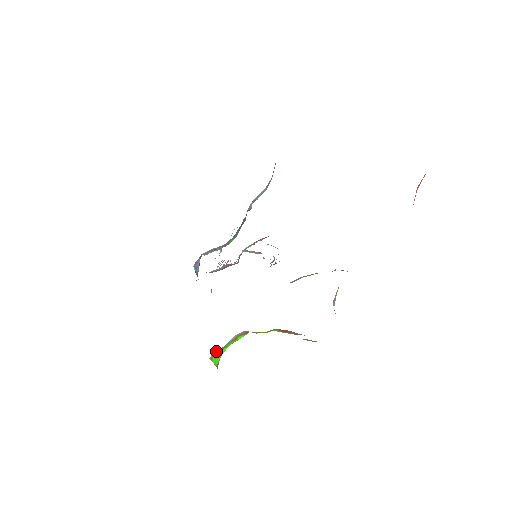
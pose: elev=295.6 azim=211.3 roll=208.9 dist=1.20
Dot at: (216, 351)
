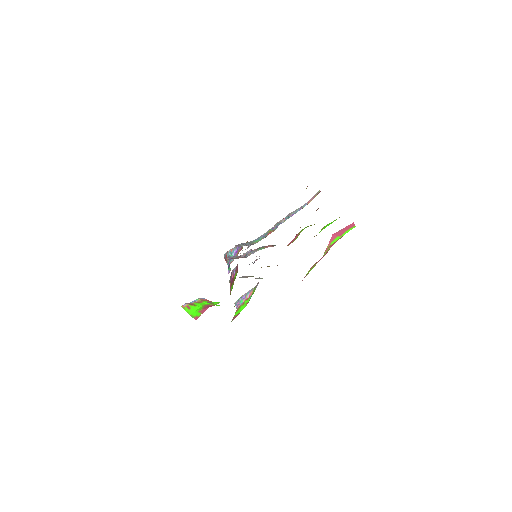
Dot at: (189, 304)
